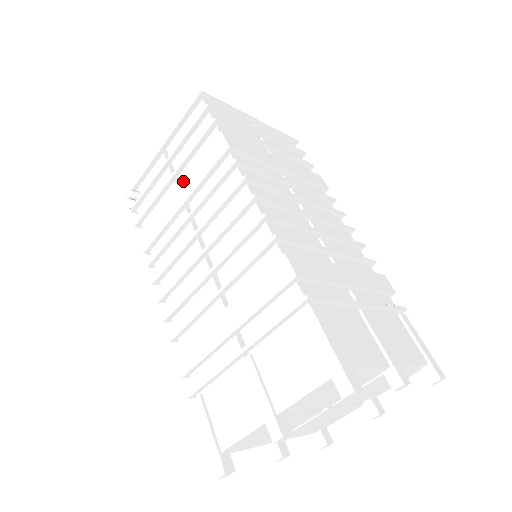
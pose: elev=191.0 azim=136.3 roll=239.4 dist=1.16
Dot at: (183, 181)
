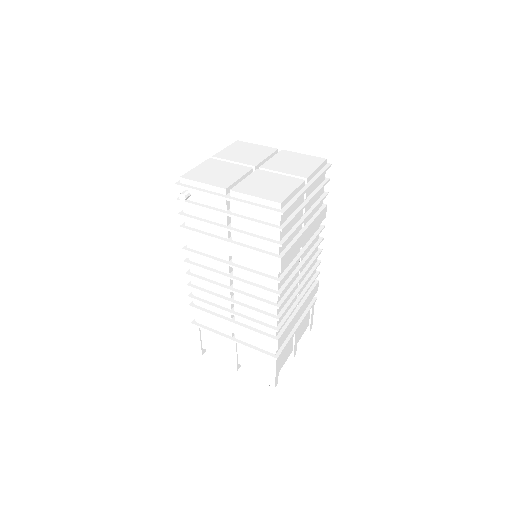
Dot at: (236, 245)
